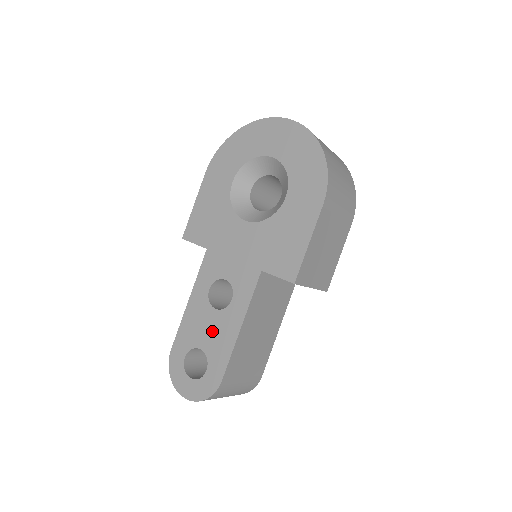
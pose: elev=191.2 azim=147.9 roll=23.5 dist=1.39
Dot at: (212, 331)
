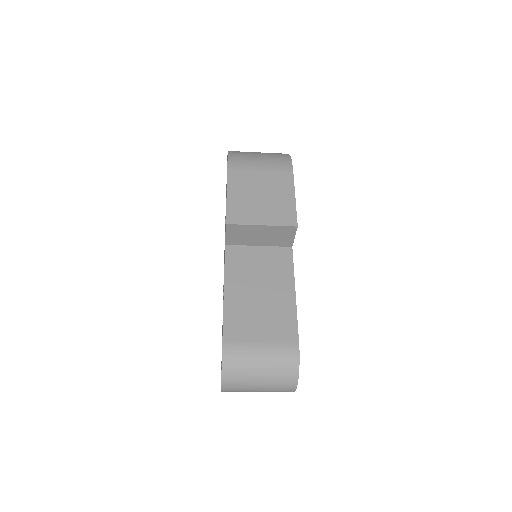
Dot at: occluded
